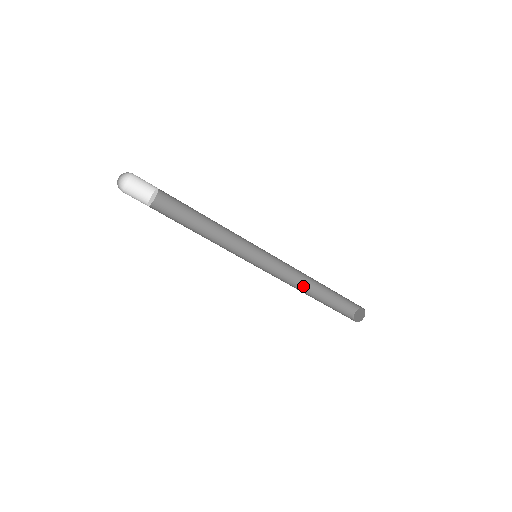
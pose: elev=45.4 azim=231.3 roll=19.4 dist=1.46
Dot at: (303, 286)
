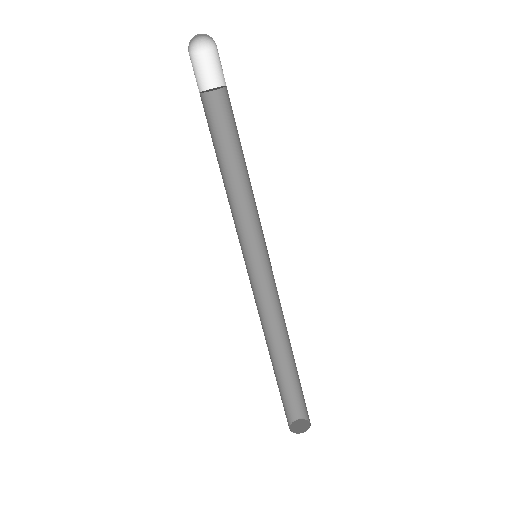
Dot at: (275, 337)
